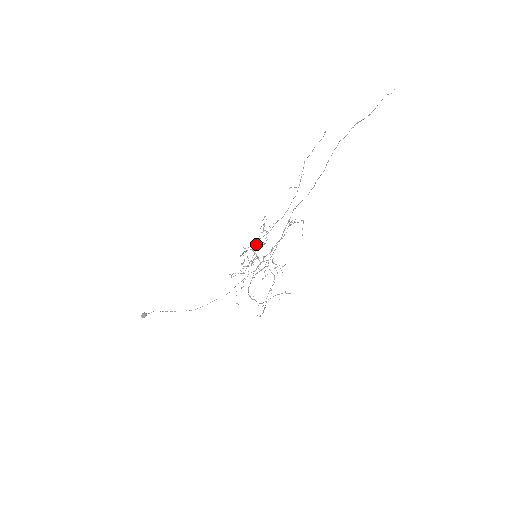
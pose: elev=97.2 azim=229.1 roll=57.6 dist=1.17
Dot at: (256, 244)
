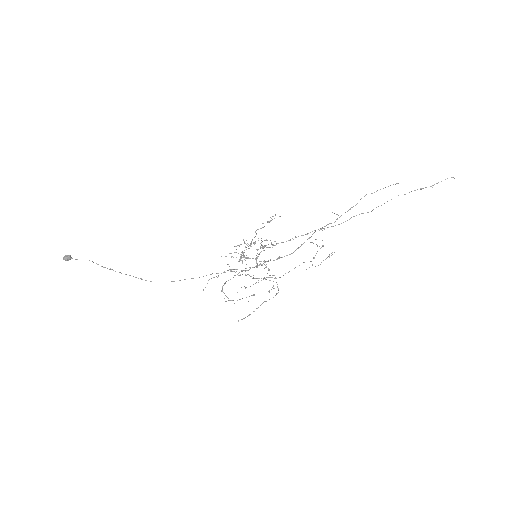
Dot at: occluded
